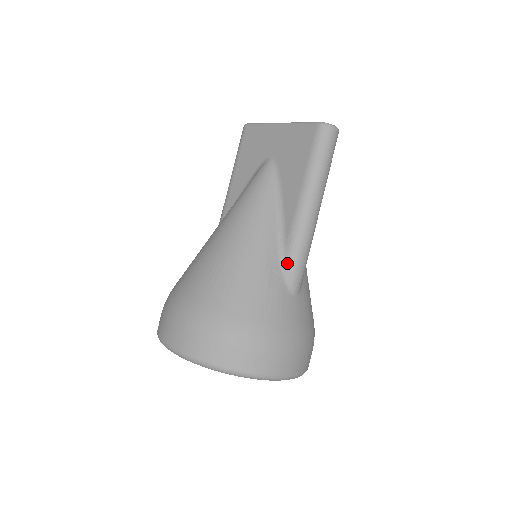
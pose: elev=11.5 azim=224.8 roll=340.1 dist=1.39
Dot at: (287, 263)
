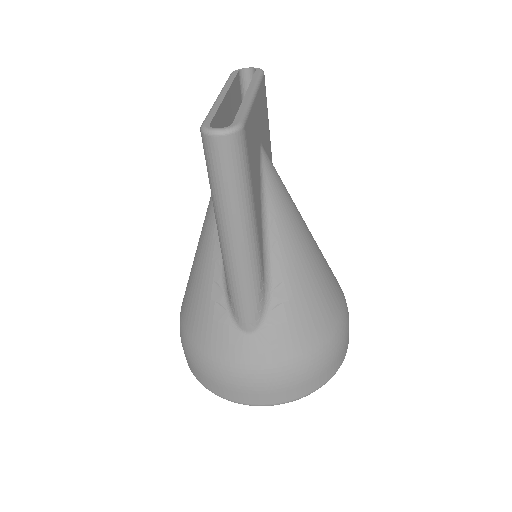
Dot at: (229, 298)
